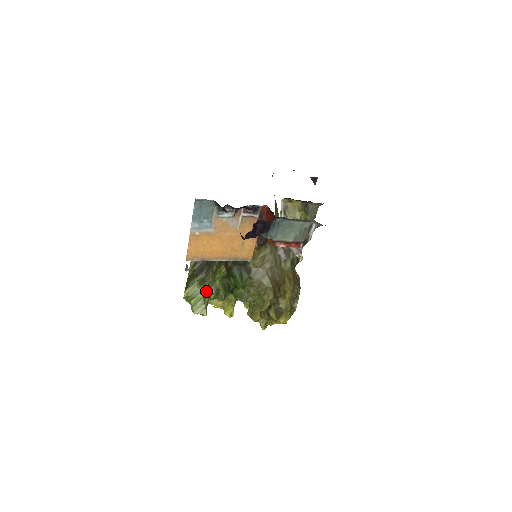
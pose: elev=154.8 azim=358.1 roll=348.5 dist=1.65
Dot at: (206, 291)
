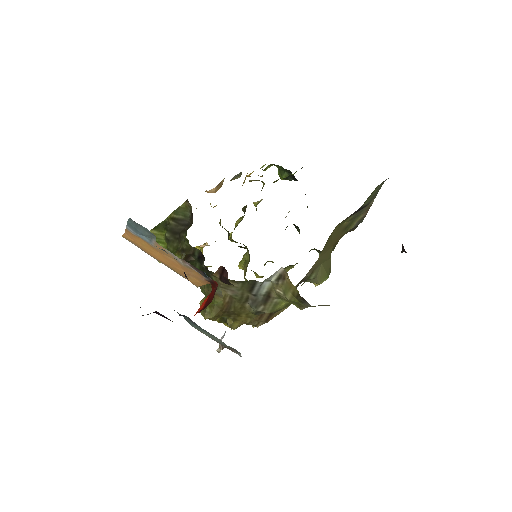
Dot at: occluded
